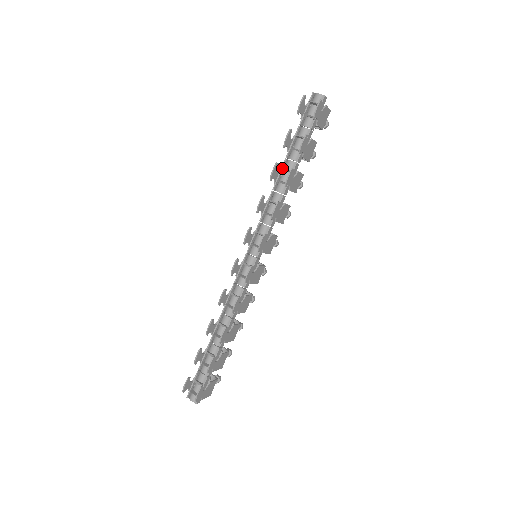
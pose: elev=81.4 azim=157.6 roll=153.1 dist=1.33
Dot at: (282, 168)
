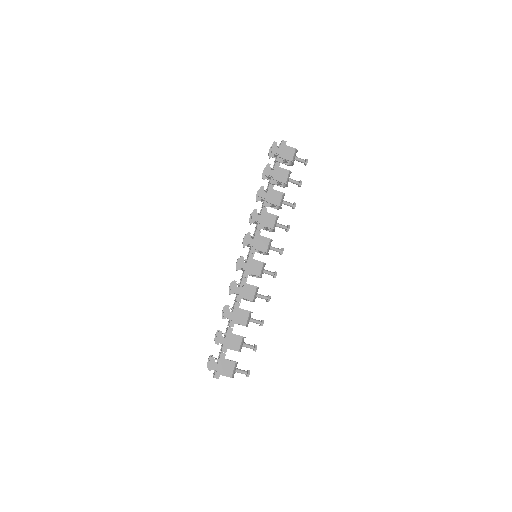
Dot at: occluded
